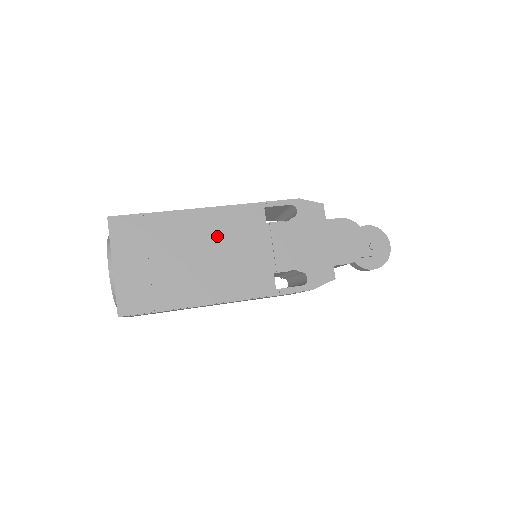
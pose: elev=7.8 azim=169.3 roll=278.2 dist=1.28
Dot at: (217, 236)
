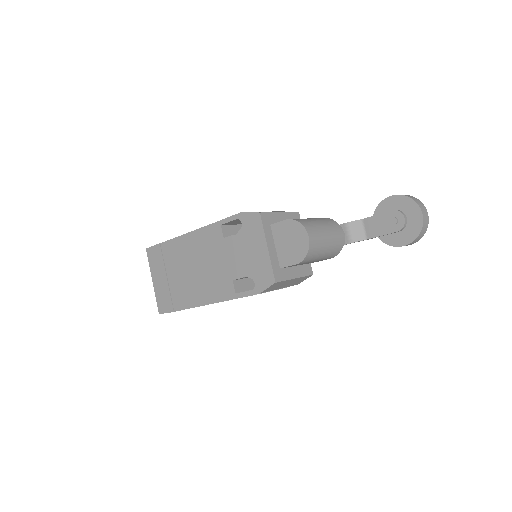
Dot at: (197, 254)
